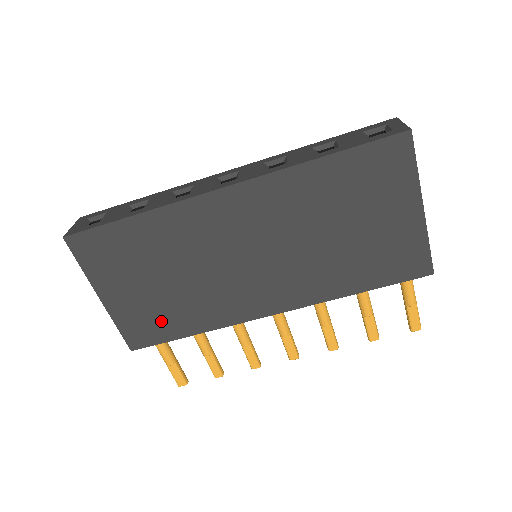
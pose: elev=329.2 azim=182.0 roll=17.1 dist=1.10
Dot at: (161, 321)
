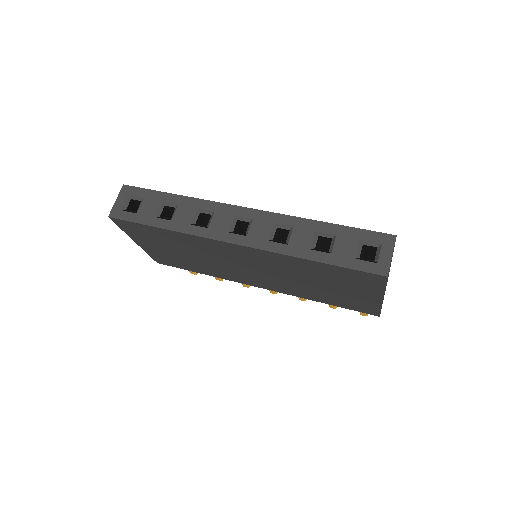
Dot at: (179, 263)
